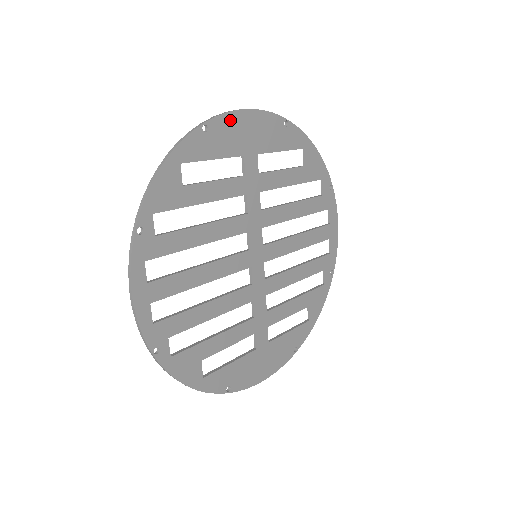
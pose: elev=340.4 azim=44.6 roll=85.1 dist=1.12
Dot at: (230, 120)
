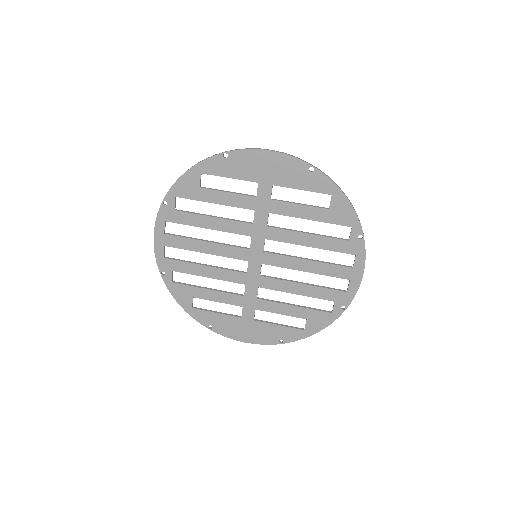
Dot at: (250, 155)
